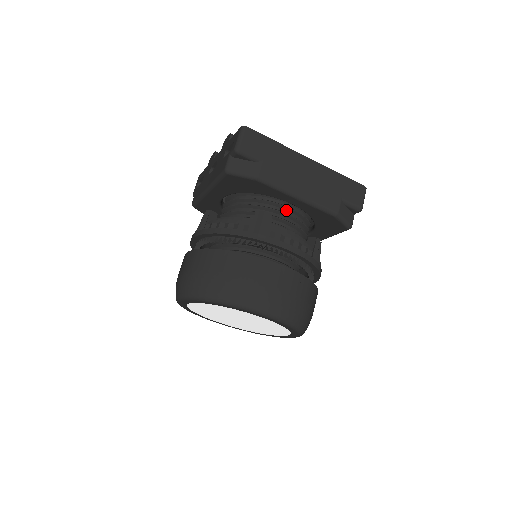
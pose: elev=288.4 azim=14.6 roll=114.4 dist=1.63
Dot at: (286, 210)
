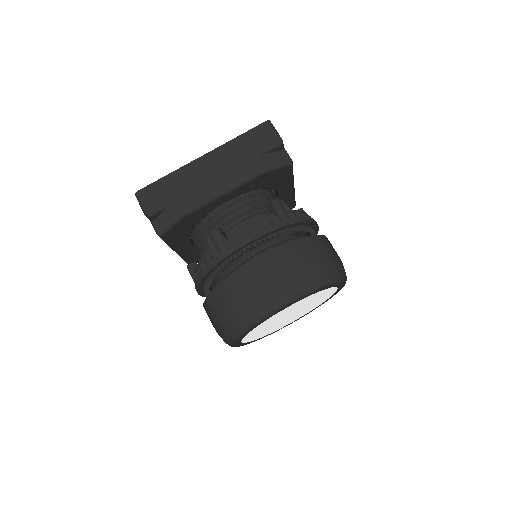
Dot at: (230, 208)
